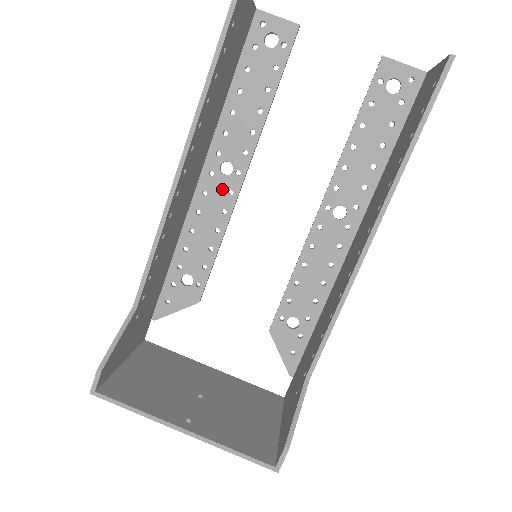
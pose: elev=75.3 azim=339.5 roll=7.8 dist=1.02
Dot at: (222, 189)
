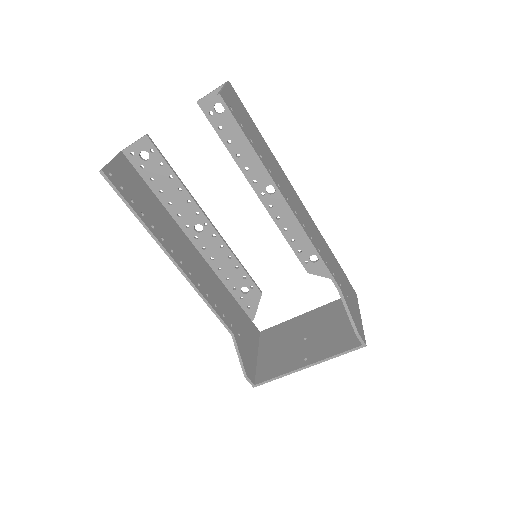
Dot at: (208, 239)
